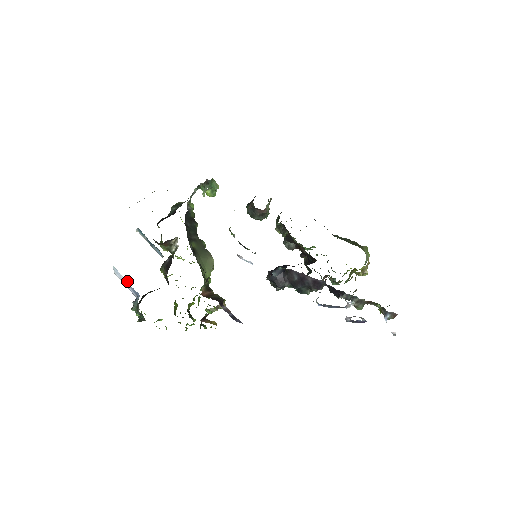
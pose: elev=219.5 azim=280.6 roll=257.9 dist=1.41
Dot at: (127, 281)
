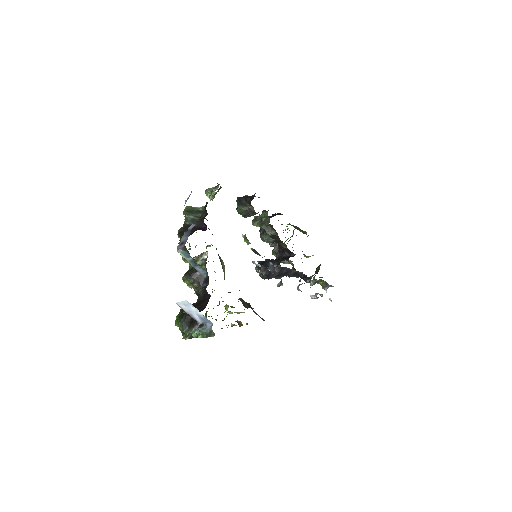
Dot at: (201, 313)
